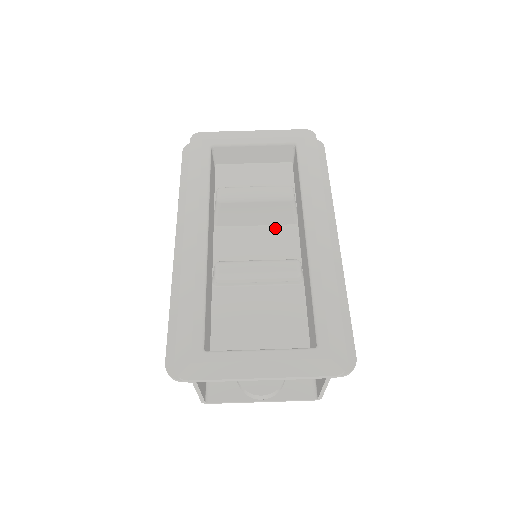
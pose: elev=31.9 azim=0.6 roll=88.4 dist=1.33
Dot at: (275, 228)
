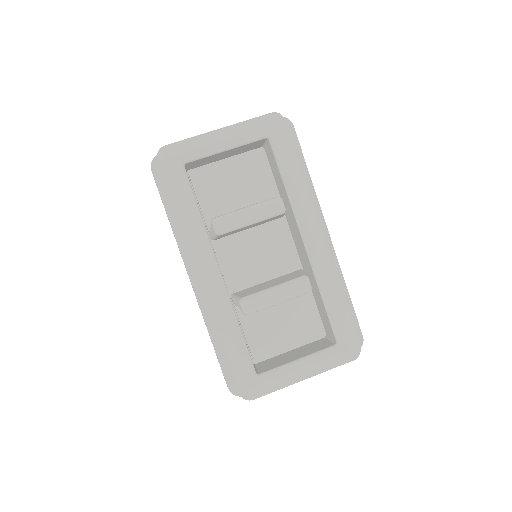
Dot at: (266, 226)
